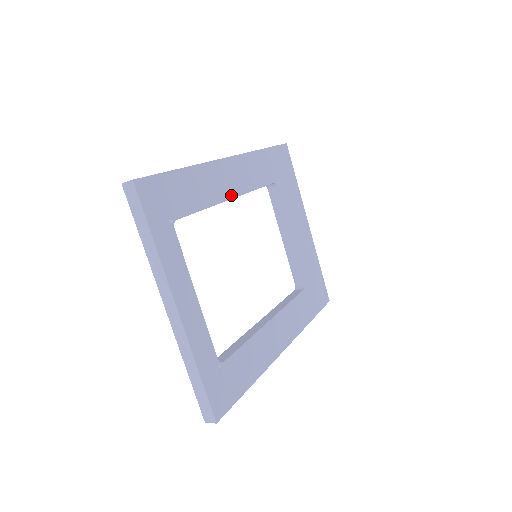
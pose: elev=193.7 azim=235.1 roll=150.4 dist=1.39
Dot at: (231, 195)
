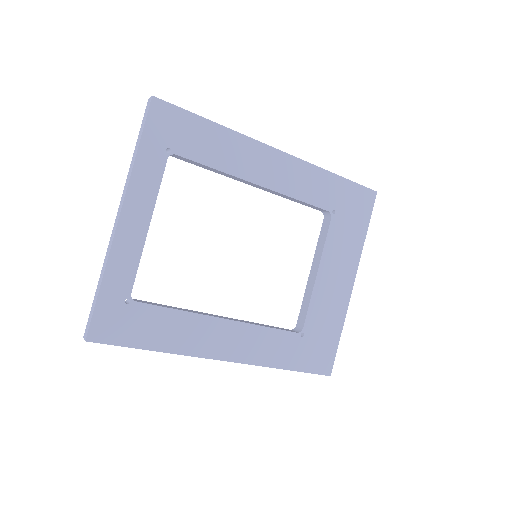
Dot at: (260, 182)
